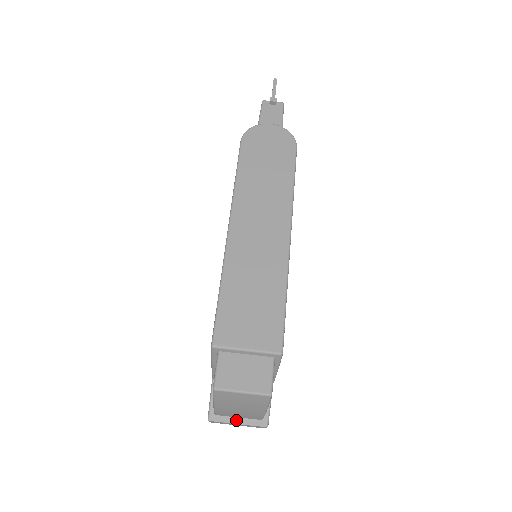
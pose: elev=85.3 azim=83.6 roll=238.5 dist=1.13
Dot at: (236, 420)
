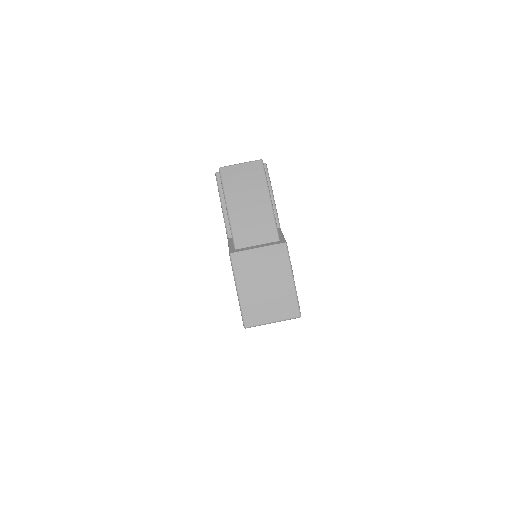
Dot at: (255, 247)
